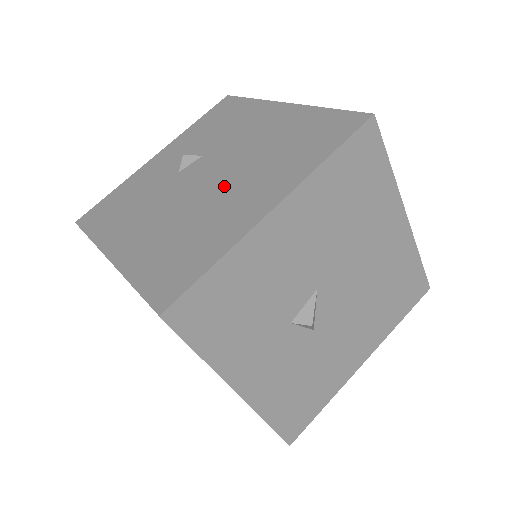
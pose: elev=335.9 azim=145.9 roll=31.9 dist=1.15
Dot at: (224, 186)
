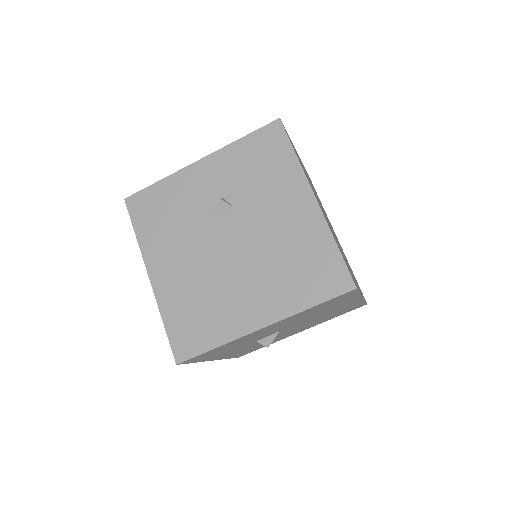
Dot at: (240, 270)
